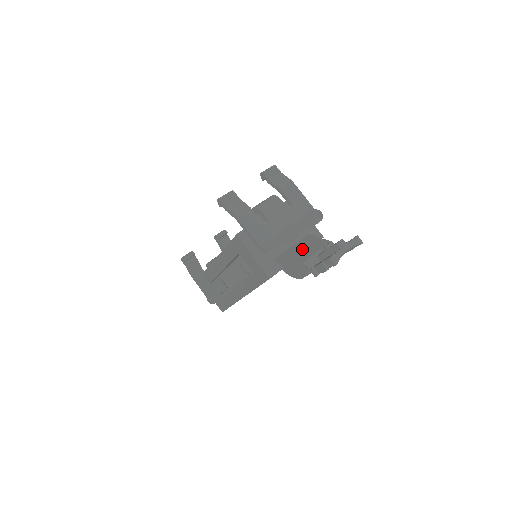
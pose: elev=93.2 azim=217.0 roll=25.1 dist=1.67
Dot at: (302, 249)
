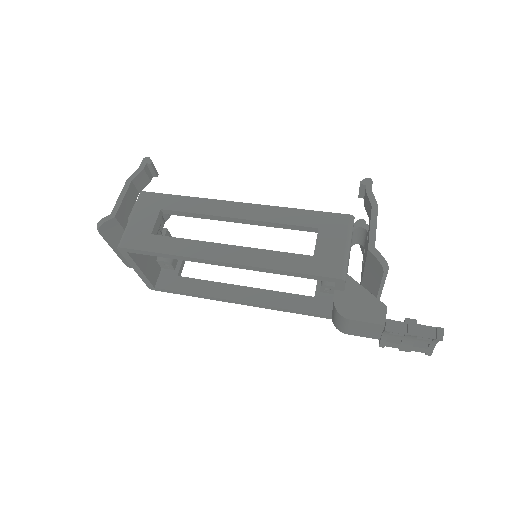
Dot at: occluded
